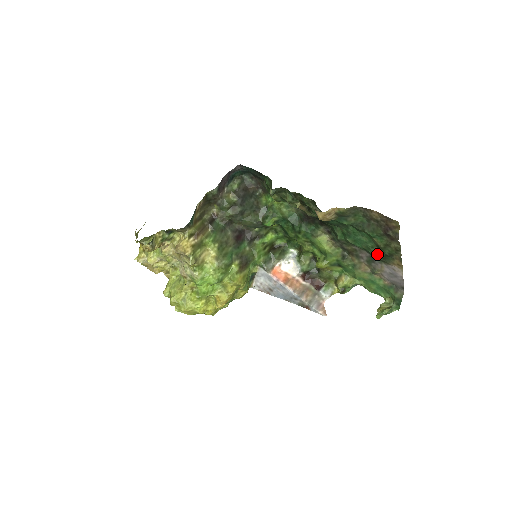
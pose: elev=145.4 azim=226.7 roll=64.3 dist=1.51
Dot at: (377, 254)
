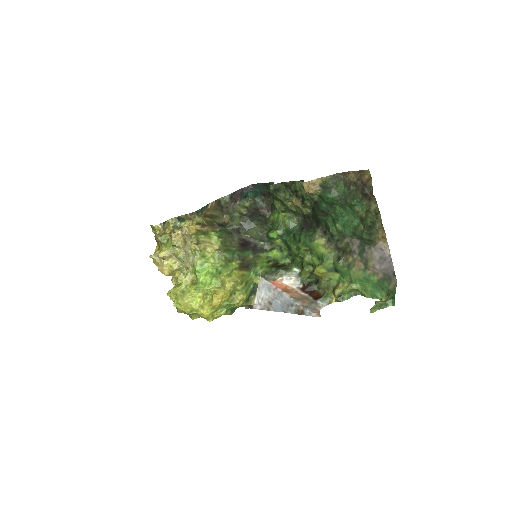
Dot at: (363, 231)
